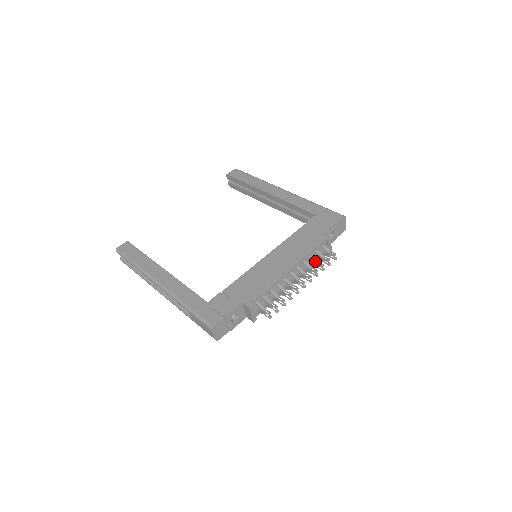
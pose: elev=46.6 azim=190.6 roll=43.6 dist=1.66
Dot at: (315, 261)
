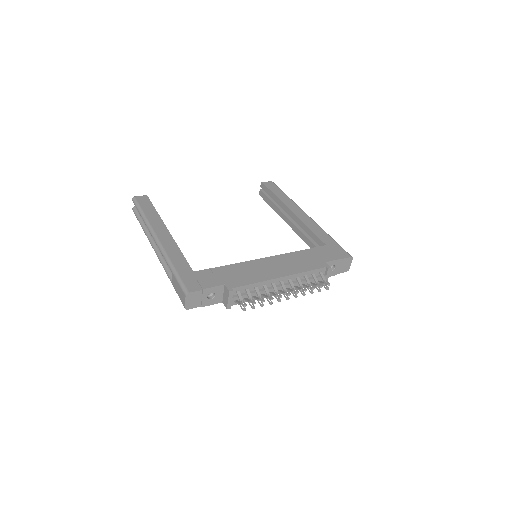
Dot at: (308, 282)
